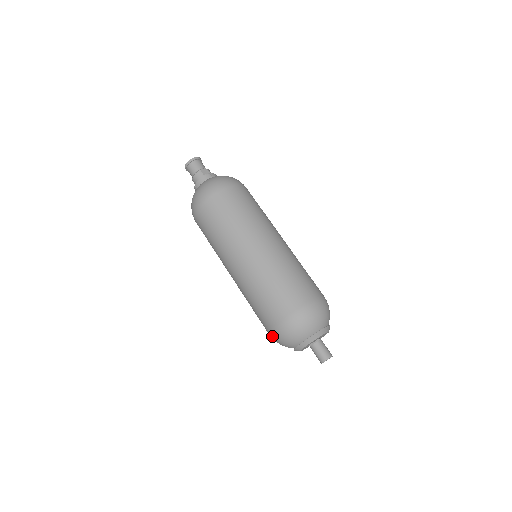
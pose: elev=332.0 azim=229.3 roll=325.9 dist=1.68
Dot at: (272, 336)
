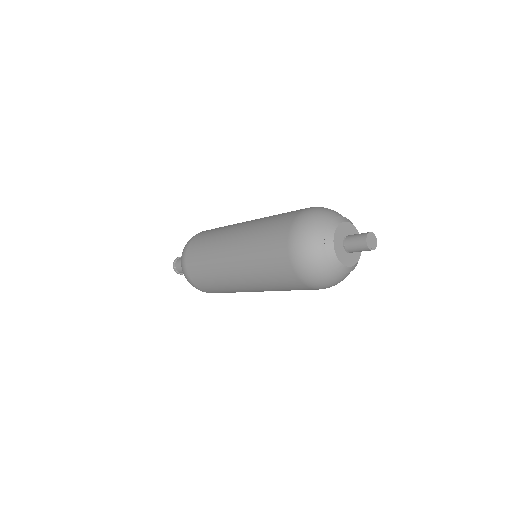
Dot at: (295, 262)
